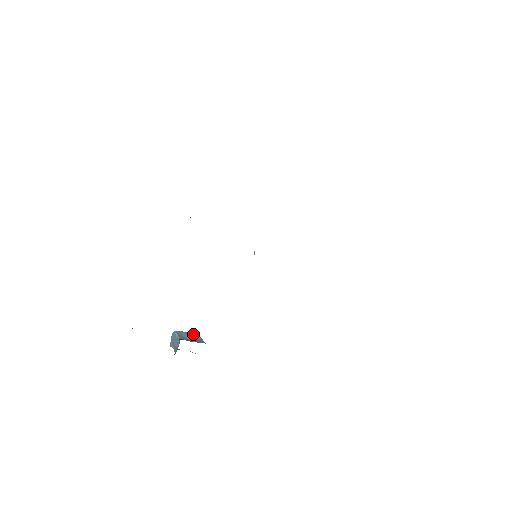
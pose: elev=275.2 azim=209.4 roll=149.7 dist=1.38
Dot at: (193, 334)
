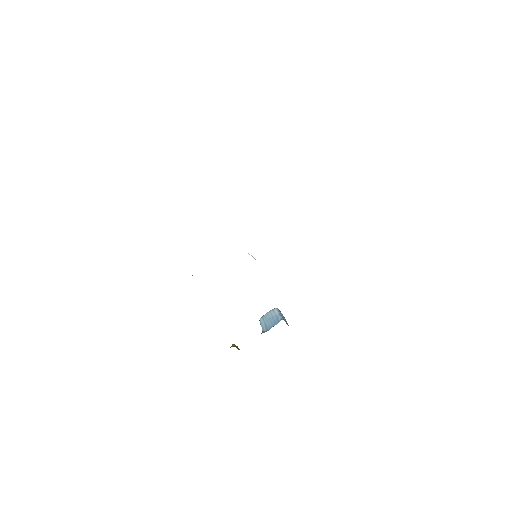
Dot at: (272, 312)
